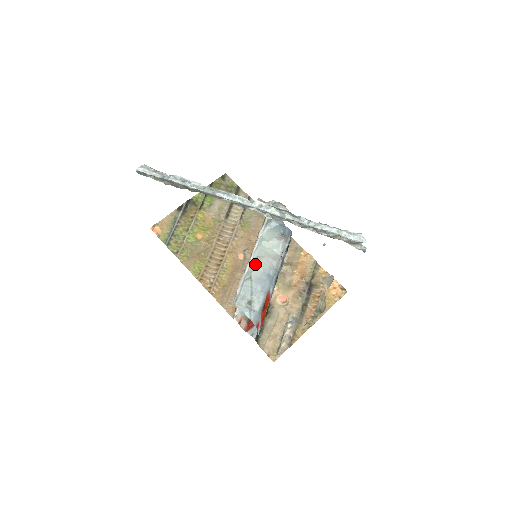
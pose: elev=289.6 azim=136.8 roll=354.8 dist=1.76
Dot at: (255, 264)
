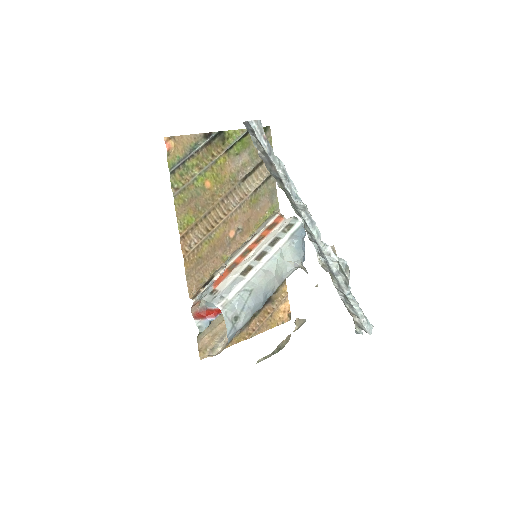
Dot at: (262, 279)
